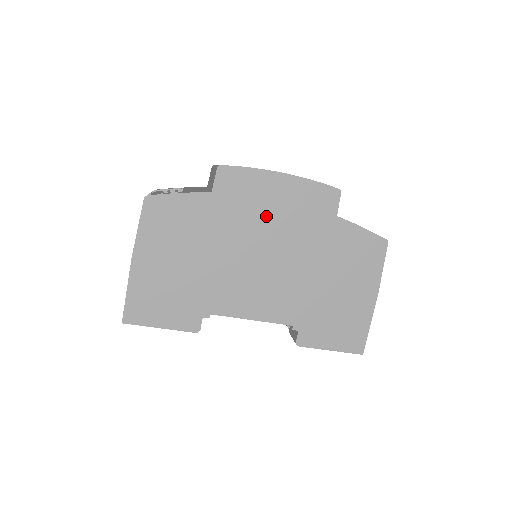
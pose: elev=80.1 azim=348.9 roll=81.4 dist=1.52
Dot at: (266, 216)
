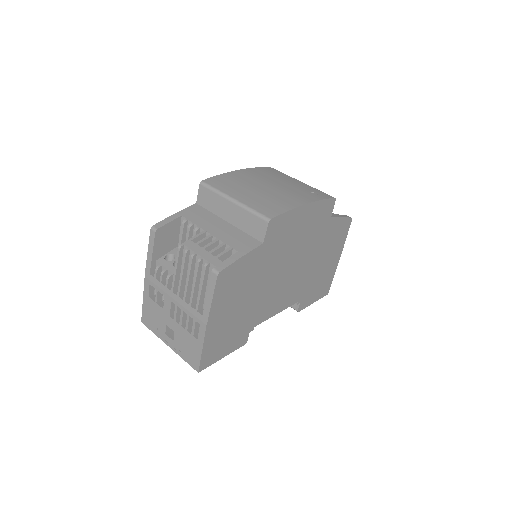
Dot at: (293, 241)
